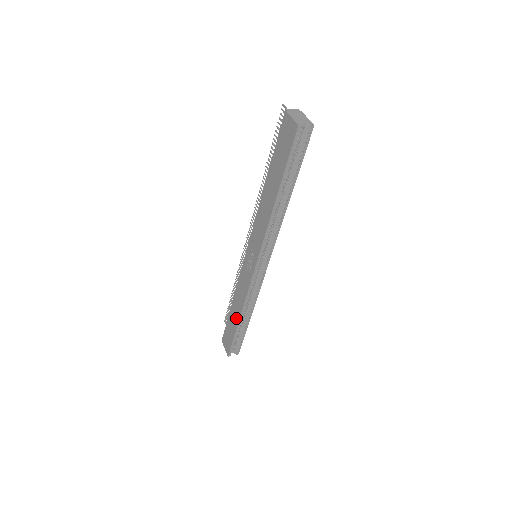
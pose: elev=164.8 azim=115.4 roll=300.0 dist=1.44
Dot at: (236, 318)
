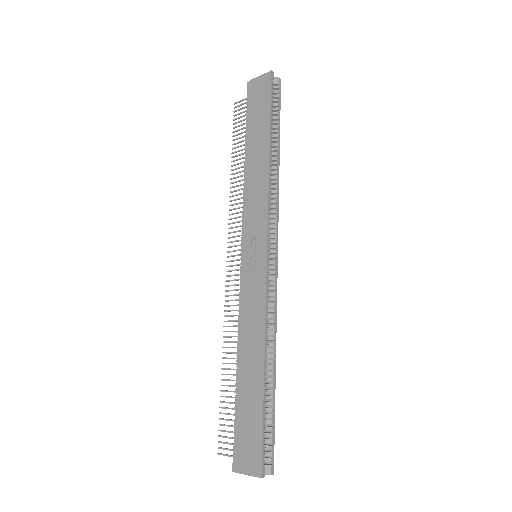
Dot at: (256, 372)
